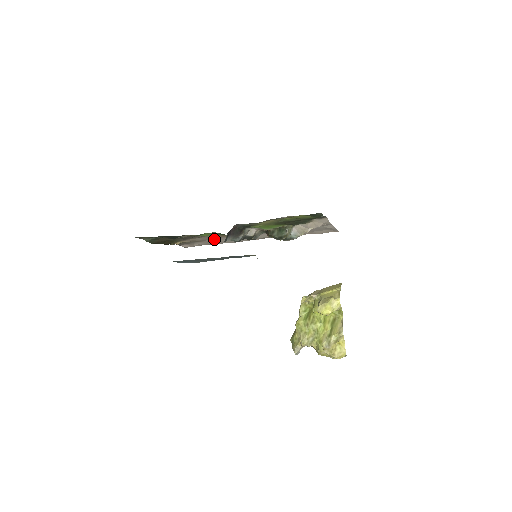
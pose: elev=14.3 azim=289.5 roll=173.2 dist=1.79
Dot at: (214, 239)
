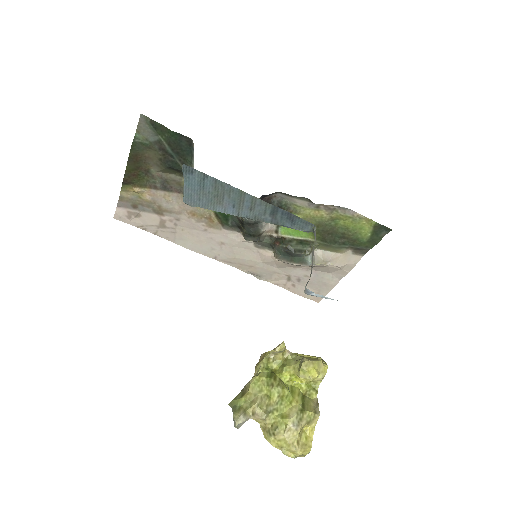
Dot at: (181, 221)
